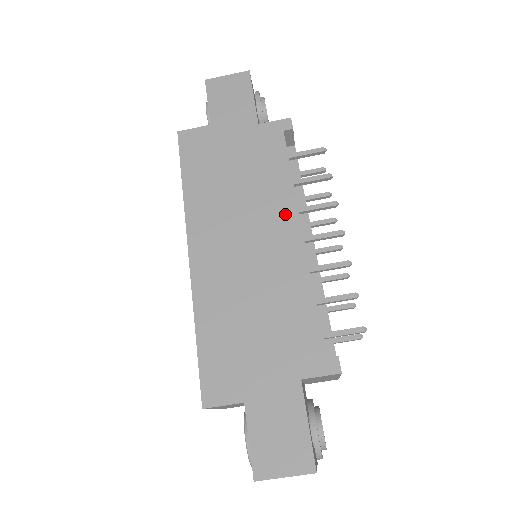
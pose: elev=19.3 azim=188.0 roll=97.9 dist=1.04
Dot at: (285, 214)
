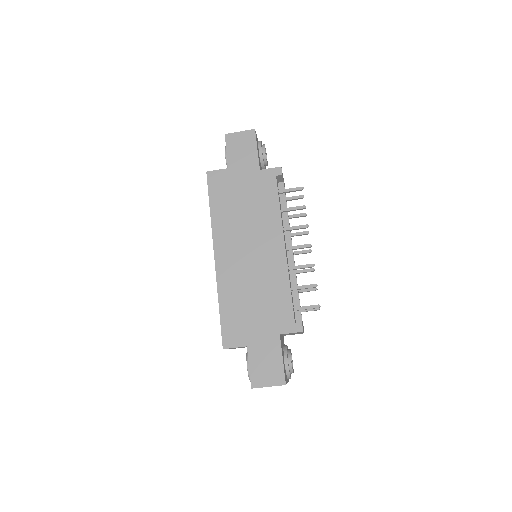
Dot at: (275, 233)
